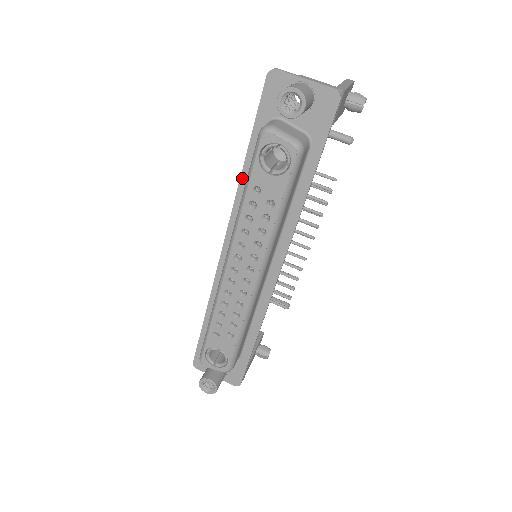
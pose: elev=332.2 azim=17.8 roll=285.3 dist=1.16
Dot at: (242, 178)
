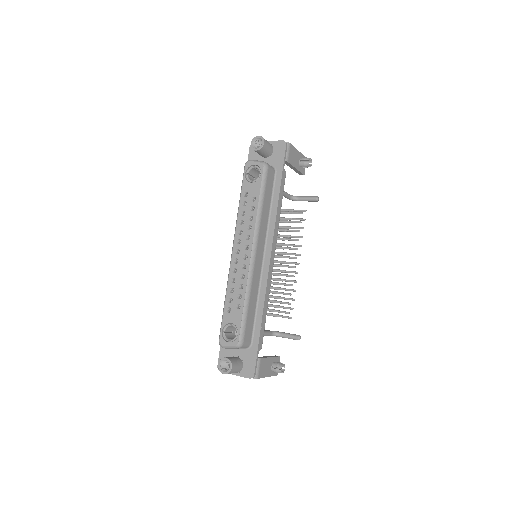
Dot at: occluded
